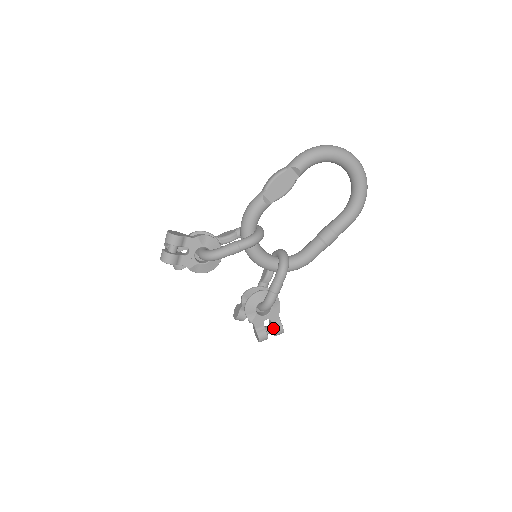
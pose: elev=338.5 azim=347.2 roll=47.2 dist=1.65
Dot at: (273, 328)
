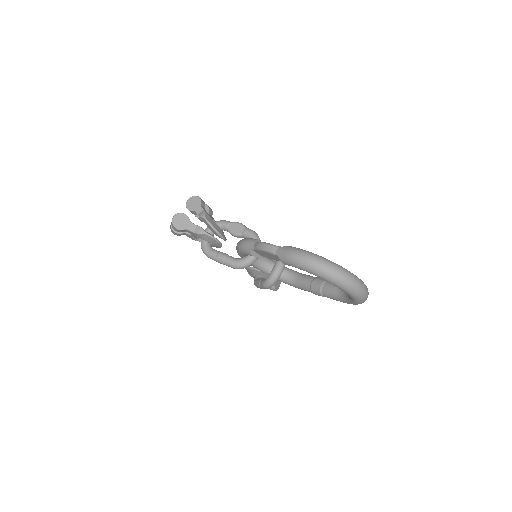
Dot at: occluded
